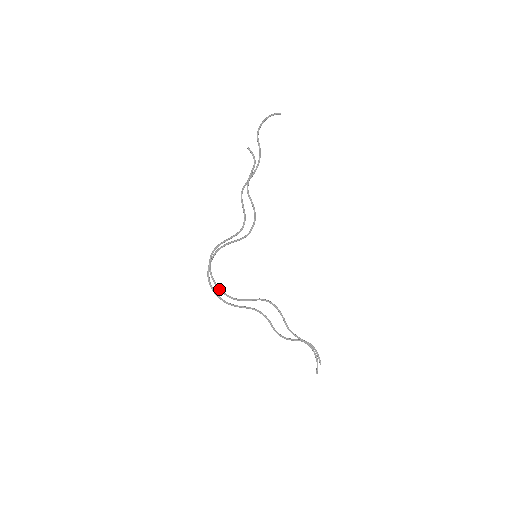
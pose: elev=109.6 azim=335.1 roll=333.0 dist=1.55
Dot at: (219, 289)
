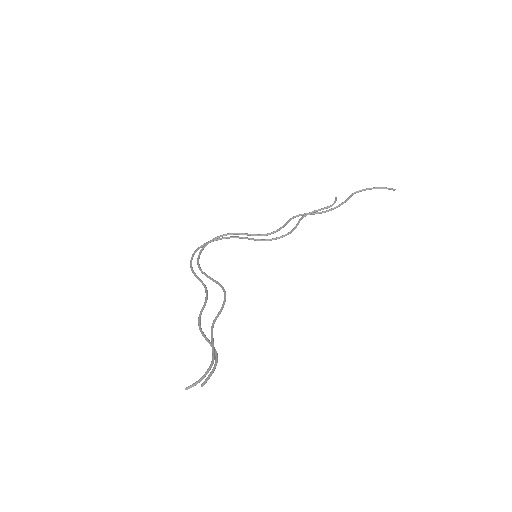
Dot at: (198, 256)
